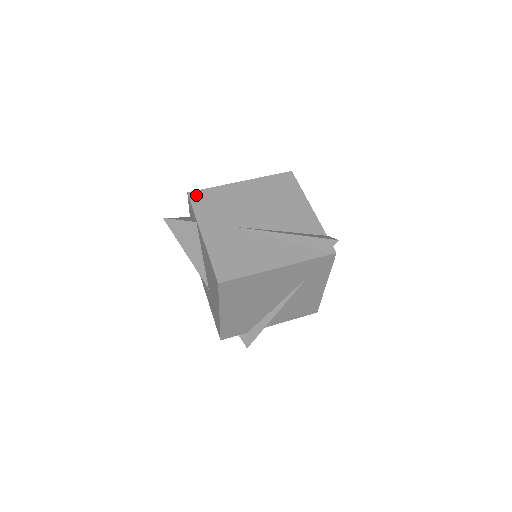
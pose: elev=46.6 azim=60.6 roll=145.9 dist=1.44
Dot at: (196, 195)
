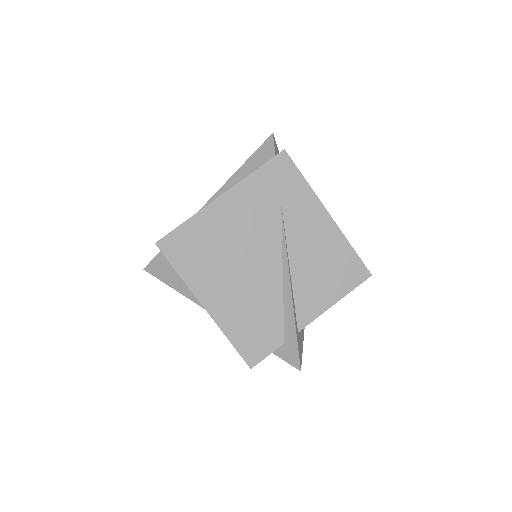
Dot at: occluded
